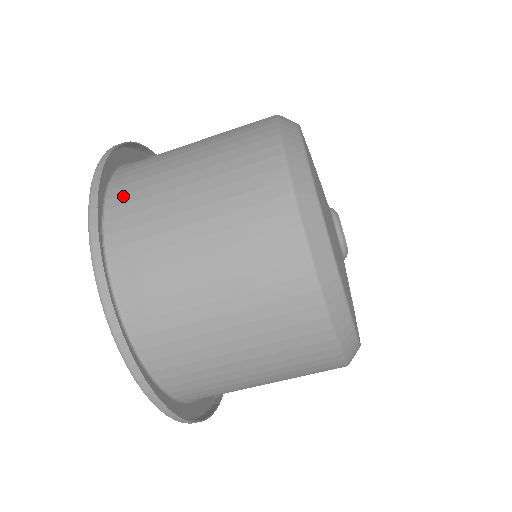
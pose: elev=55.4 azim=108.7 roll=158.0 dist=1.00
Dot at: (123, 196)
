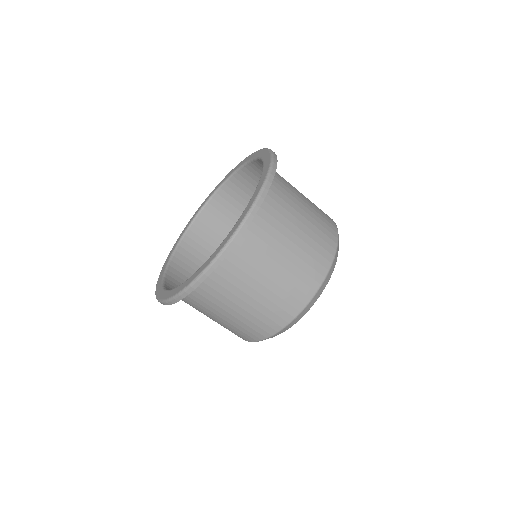
Dot at: occluded
